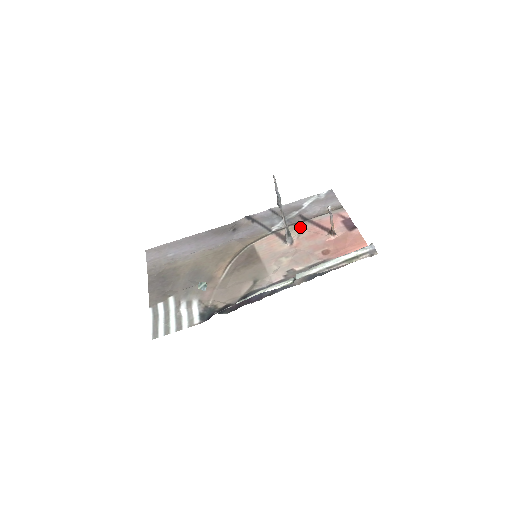
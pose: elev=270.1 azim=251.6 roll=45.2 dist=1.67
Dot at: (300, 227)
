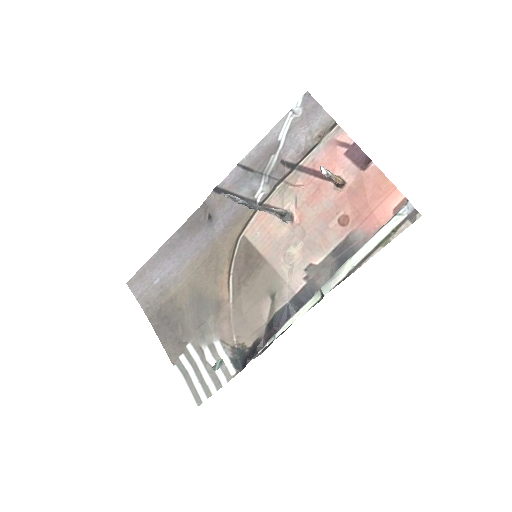
Dot at: (291, 186)
